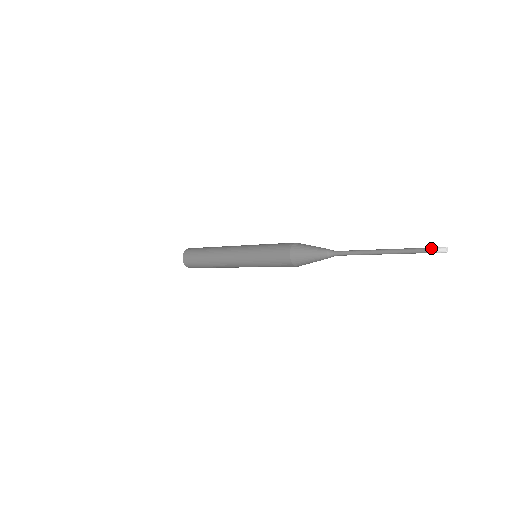
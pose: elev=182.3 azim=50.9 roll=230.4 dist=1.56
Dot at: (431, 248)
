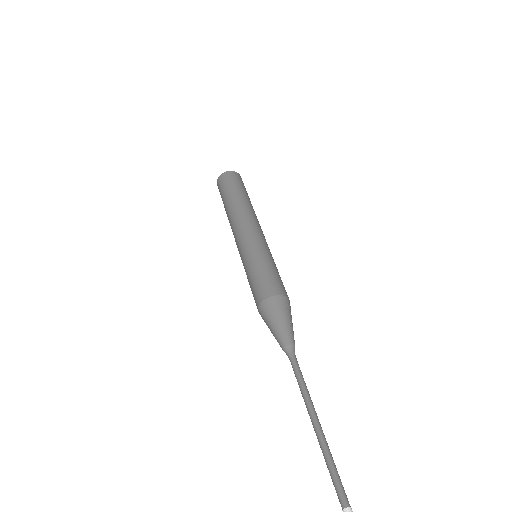
Dot at: occluded
